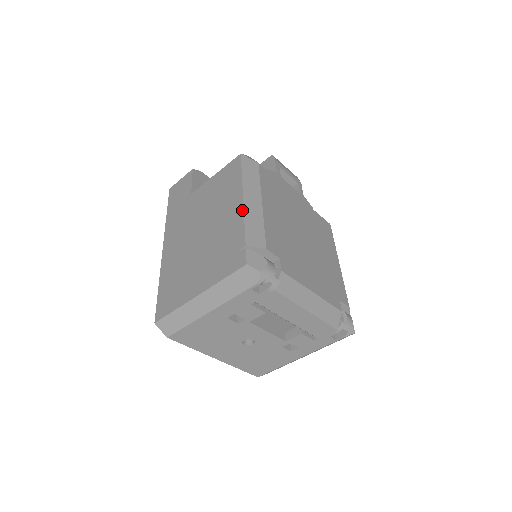
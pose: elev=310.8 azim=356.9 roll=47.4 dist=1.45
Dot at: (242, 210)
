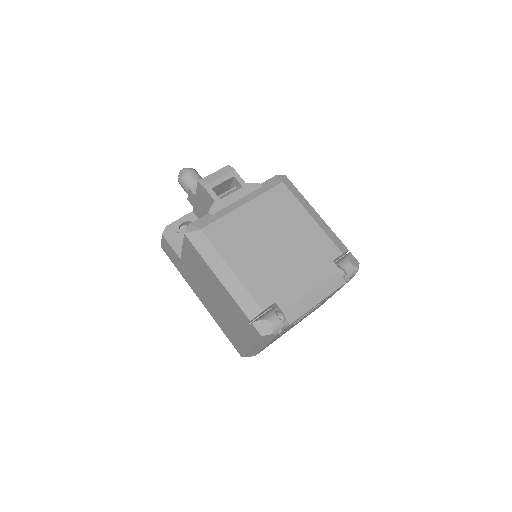
Dot at: (226, 291)
